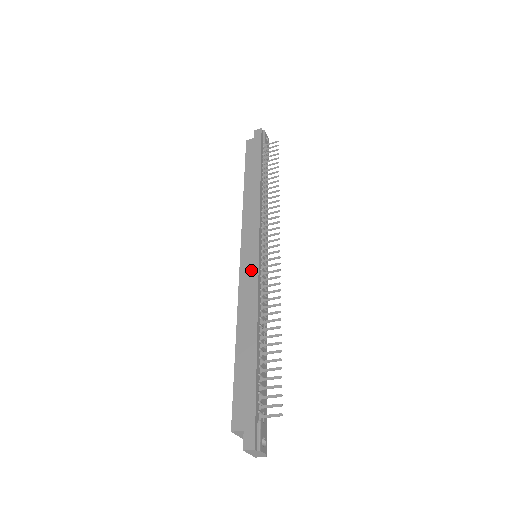
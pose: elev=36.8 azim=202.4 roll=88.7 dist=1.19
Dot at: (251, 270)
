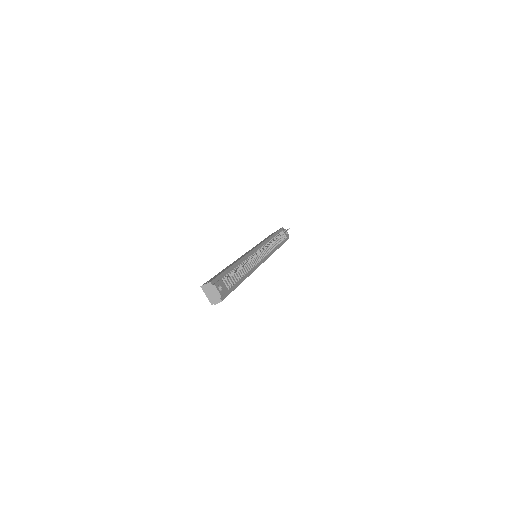
Dot at: occluded
